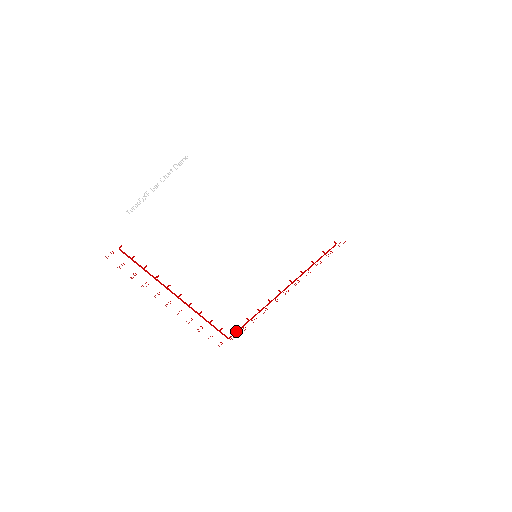
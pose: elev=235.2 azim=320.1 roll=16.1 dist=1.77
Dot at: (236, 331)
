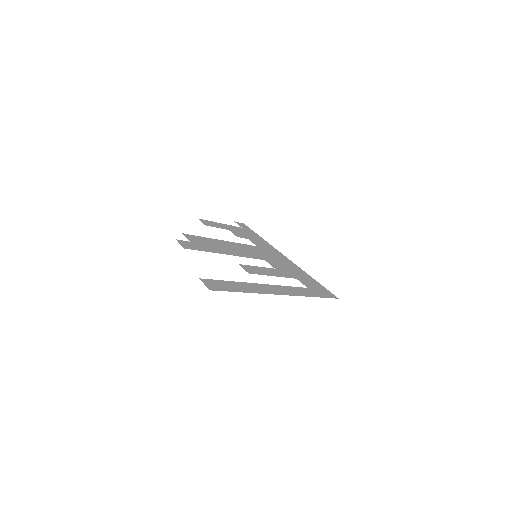
Dot at: (249, 228)
